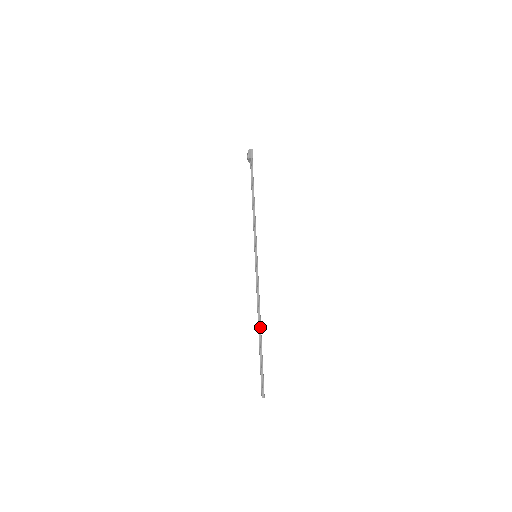
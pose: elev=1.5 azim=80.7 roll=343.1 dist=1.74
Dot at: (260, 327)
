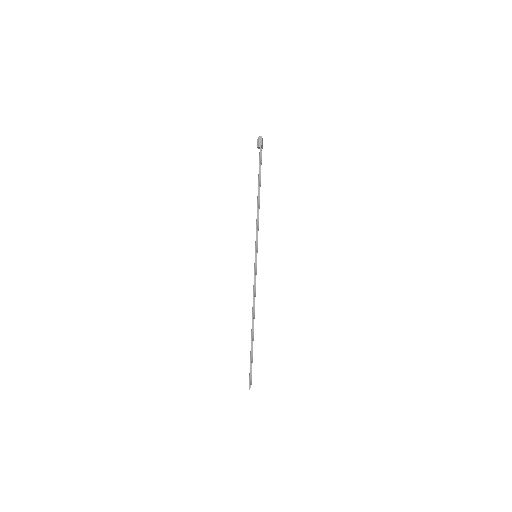
Dot at: (252, 327)
